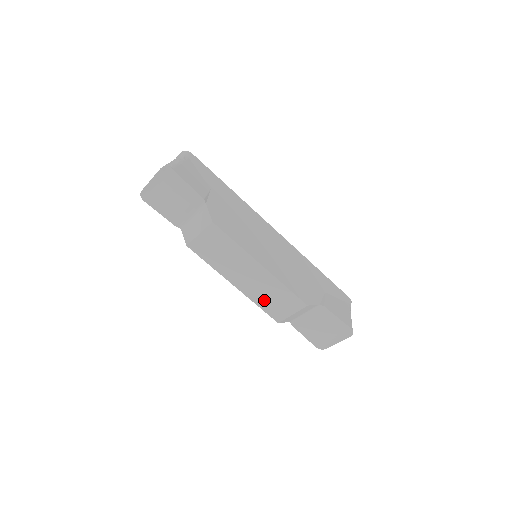
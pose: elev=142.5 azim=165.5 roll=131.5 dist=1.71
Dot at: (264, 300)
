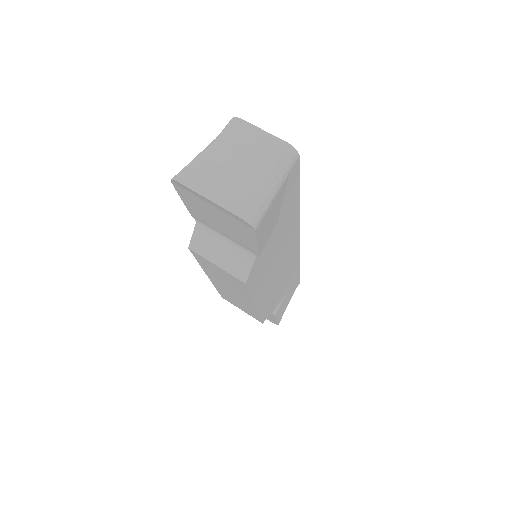
Dot at: (227, 295)
